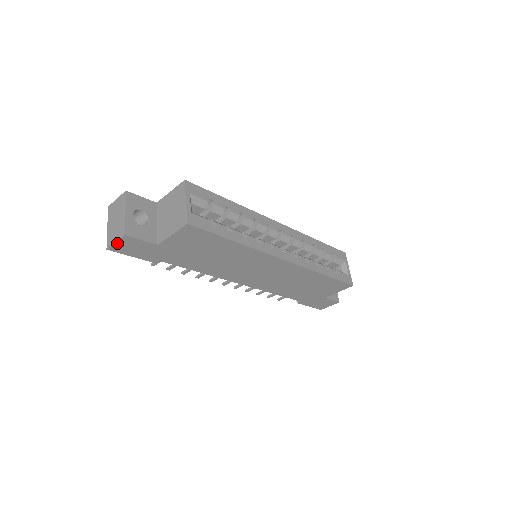
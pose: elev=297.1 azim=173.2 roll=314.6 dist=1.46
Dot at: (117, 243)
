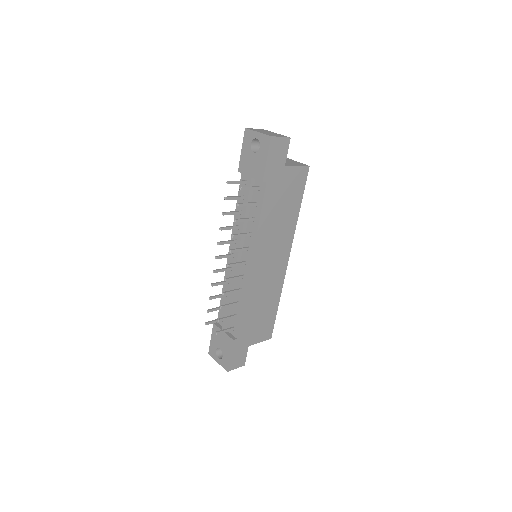
Dot at: (280, 139)
